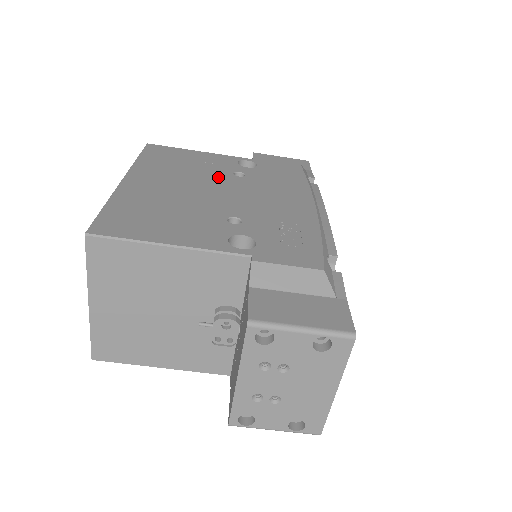
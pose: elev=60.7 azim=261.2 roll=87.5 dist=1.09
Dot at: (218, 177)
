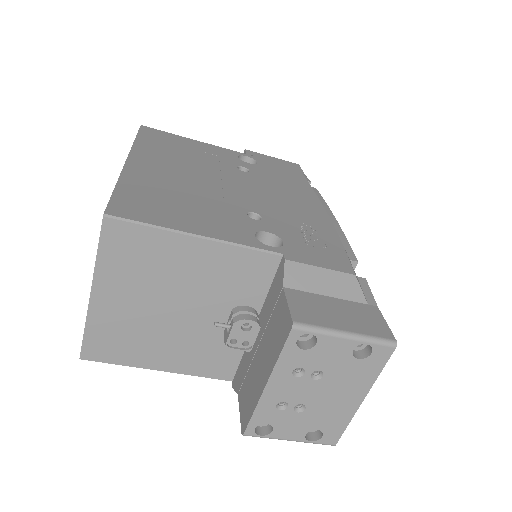
Dot at: (224, 169)
